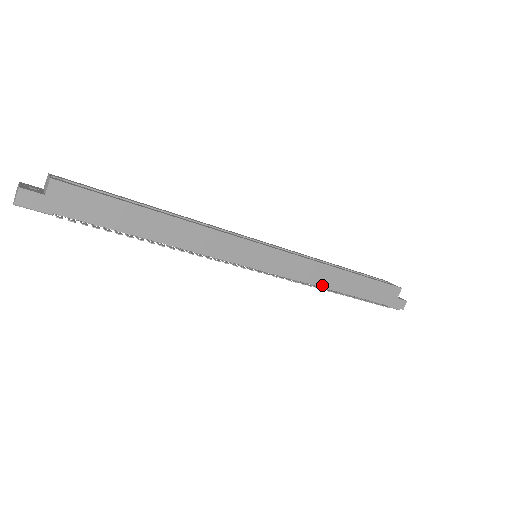
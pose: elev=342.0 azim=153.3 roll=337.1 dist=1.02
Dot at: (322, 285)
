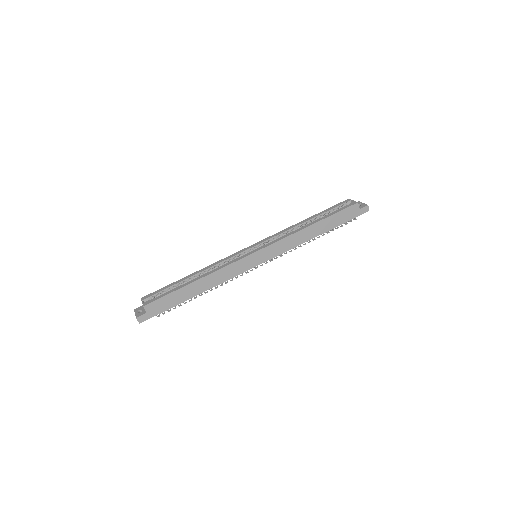
Dot at: (303, 242)
